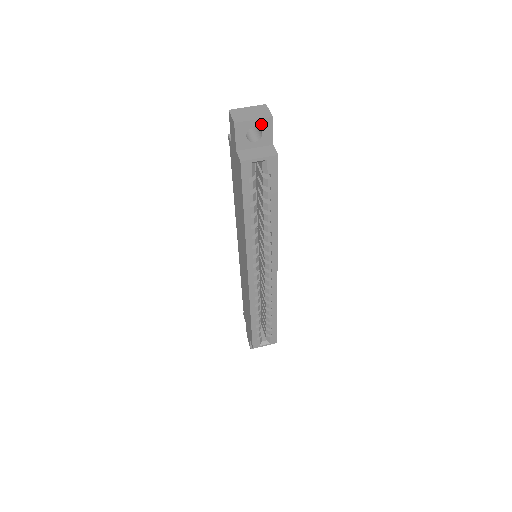
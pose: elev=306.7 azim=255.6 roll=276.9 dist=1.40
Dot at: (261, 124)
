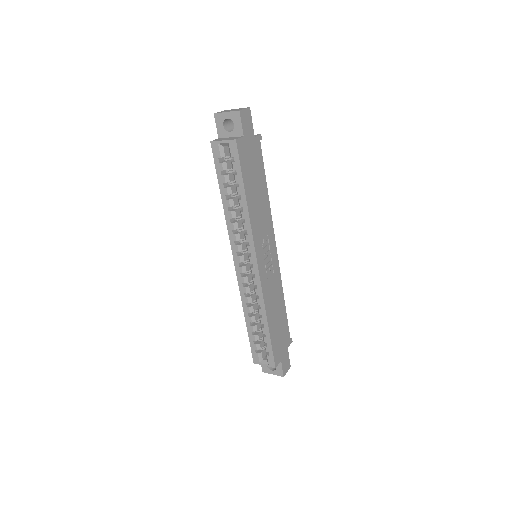
Dot at: (232, 116)
